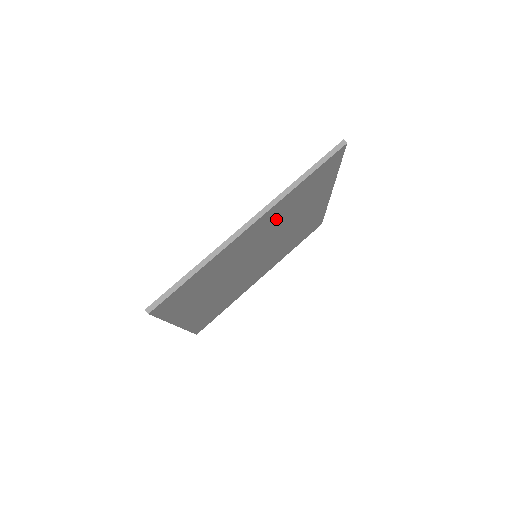
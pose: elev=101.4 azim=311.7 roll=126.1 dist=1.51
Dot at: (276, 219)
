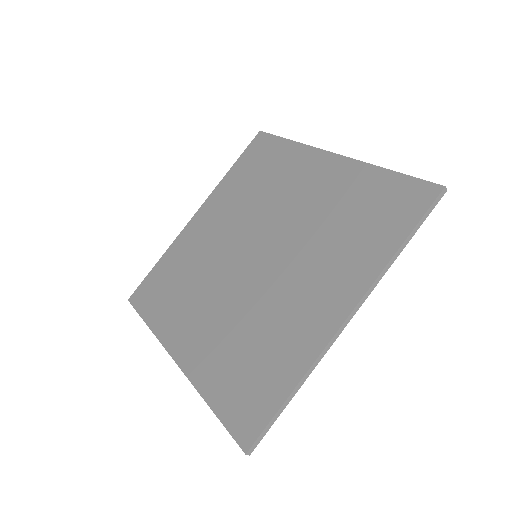
Dot at: (334, 263)
